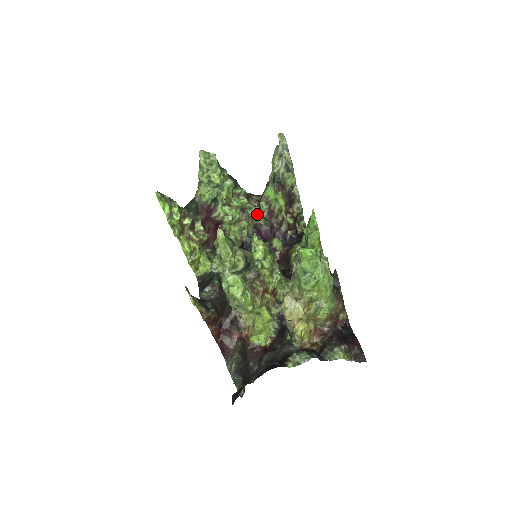
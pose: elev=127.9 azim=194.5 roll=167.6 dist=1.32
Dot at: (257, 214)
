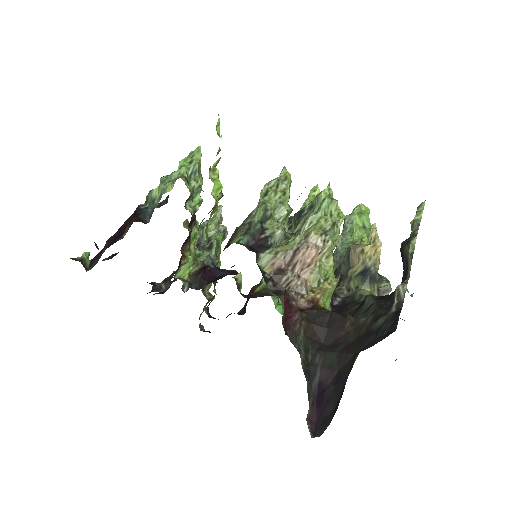
Dot at: (201, 257)
